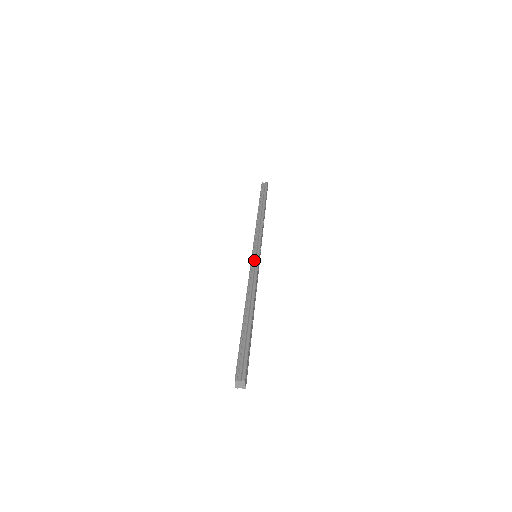
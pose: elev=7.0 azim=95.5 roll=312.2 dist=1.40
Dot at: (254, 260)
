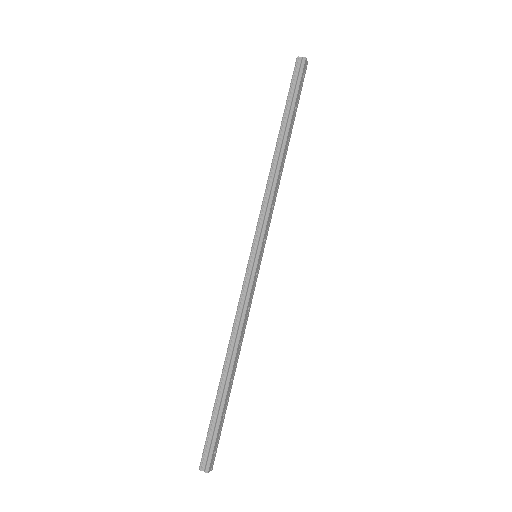
Dot at: (250, 271)
